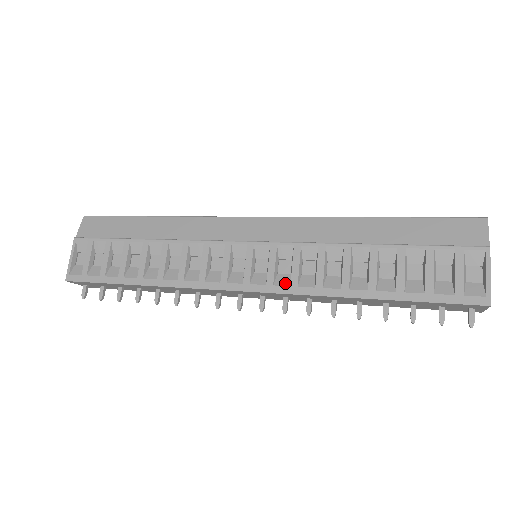
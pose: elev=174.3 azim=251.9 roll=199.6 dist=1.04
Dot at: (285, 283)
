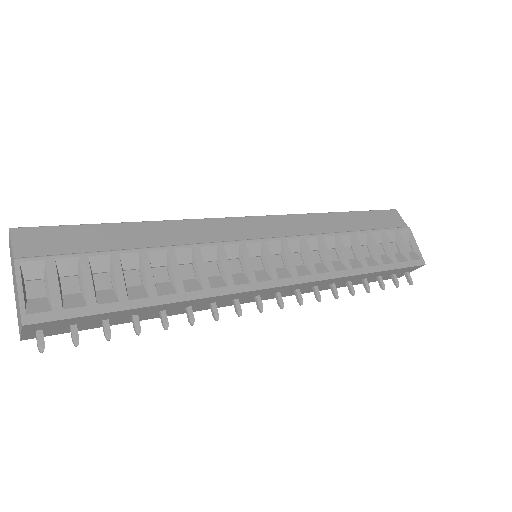
Dot at: (306, 273)
